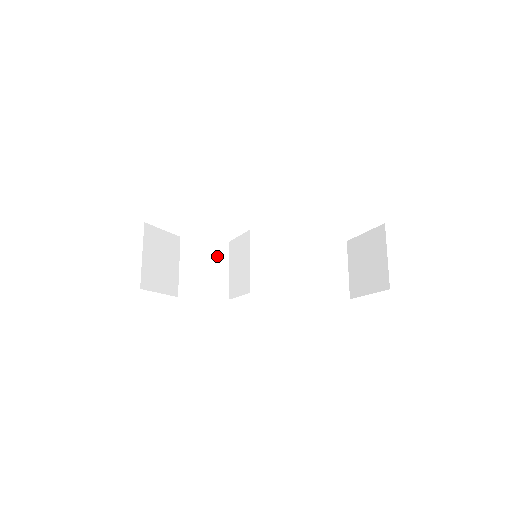
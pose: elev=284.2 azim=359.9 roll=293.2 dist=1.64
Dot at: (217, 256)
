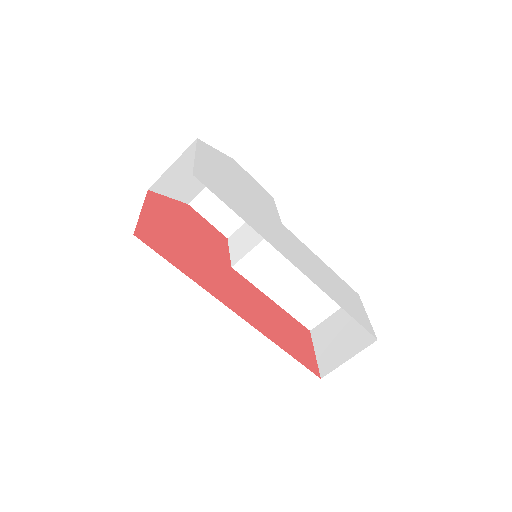
Dot at: occluded
